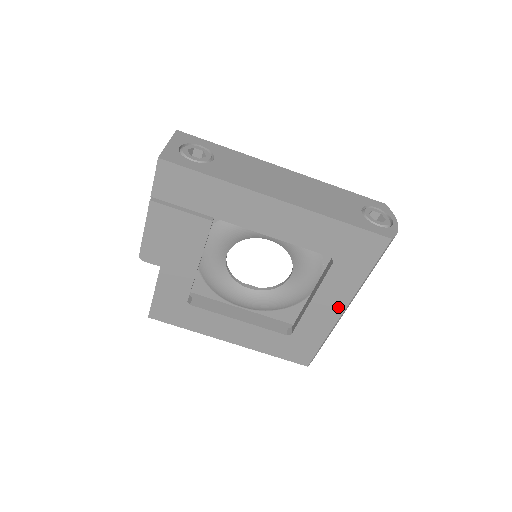
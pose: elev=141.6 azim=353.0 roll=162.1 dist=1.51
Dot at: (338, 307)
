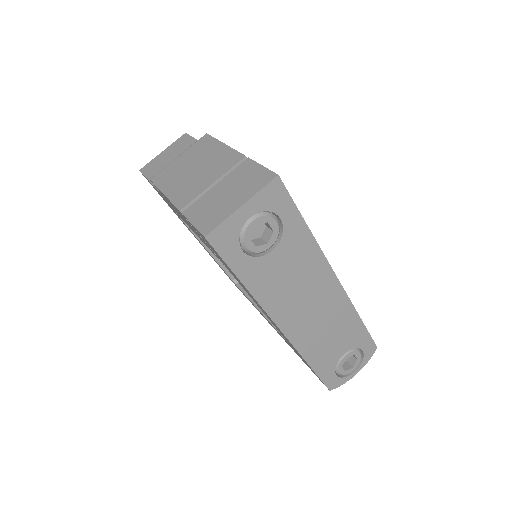
Dot at: occluded
